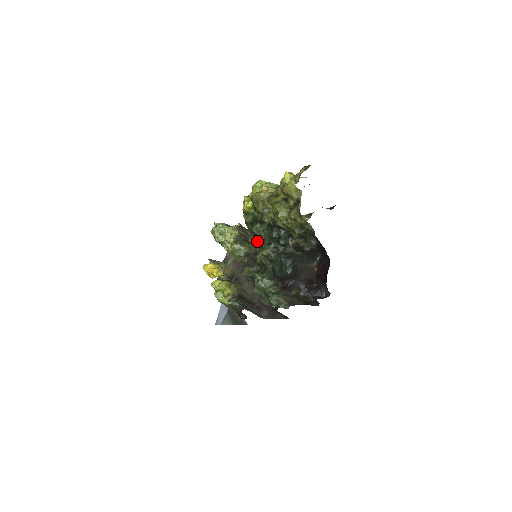
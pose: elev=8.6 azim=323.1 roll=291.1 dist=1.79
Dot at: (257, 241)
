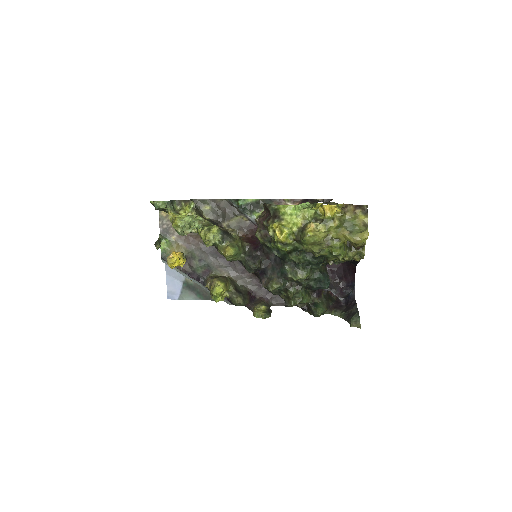
Dot at: (285, 260)
